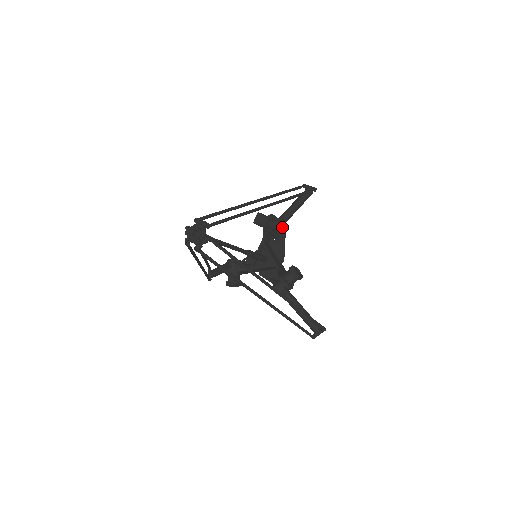
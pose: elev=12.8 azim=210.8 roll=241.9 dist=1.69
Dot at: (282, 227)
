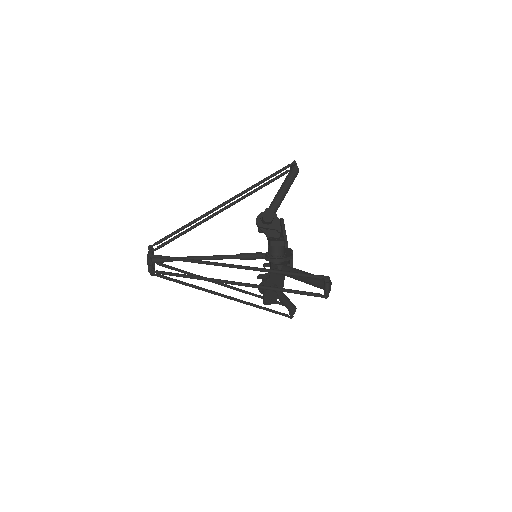
Dot at: occluded
